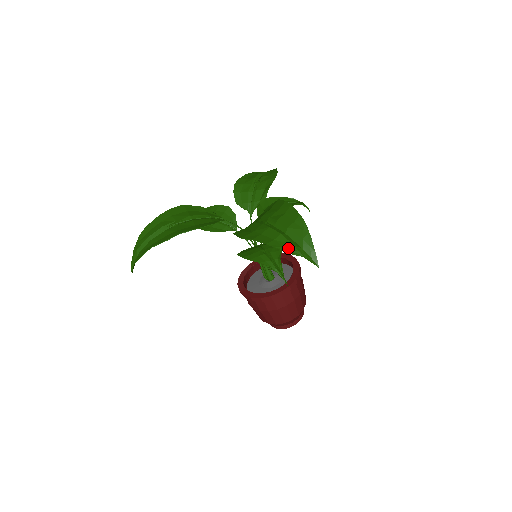
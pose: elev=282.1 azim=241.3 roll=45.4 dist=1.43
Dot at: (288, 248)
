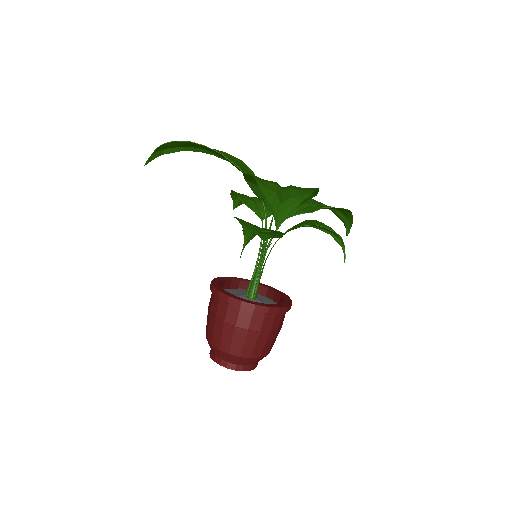
Dot at: (268, 190)
